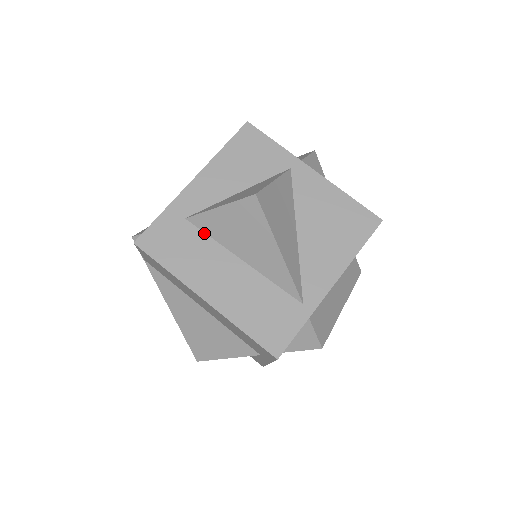
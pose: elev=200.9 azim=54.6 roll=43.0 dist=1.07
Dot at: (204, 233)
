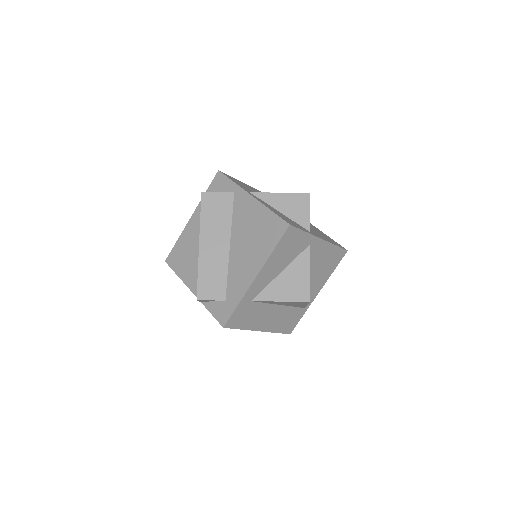
Dot at: (261, 303)
